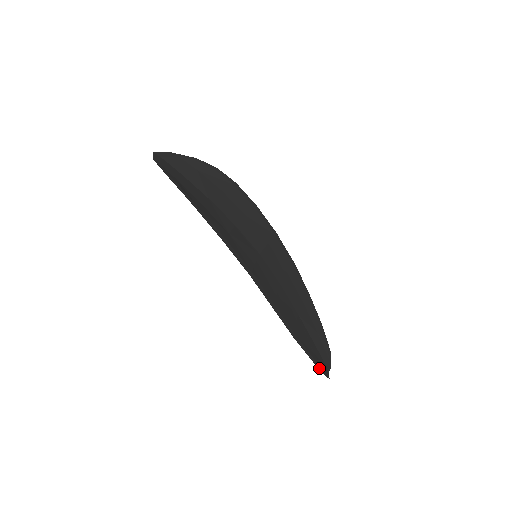
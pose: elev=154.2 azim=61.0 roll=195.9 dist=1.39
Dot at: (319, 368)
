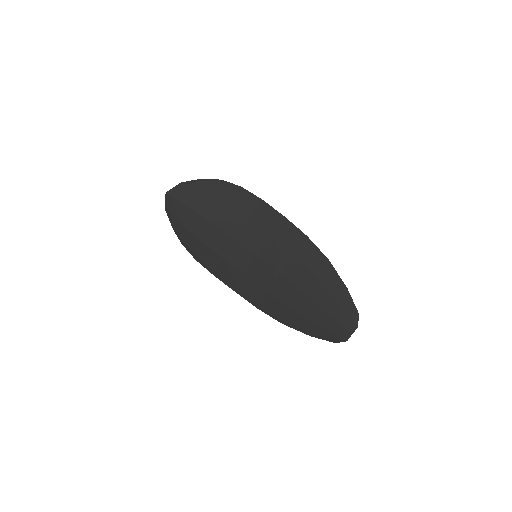
Dot at: (350, 298)
